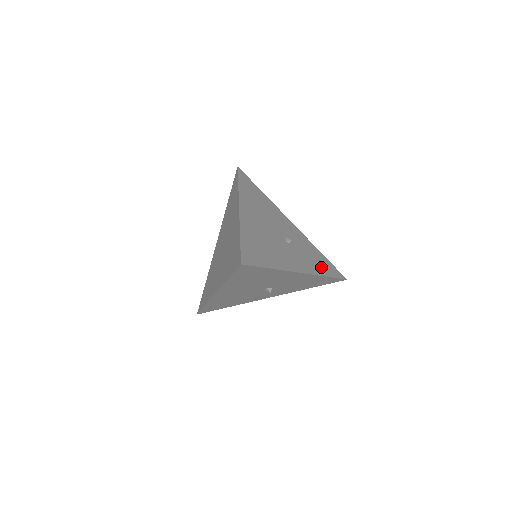
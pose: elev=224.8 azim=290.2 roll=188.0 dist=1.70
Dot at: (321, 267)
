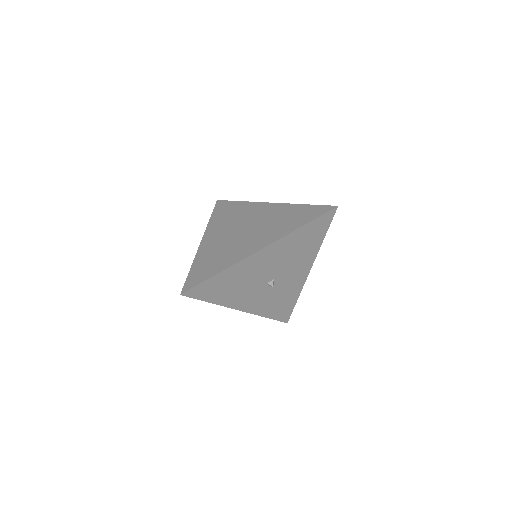
Dot at: occluded
